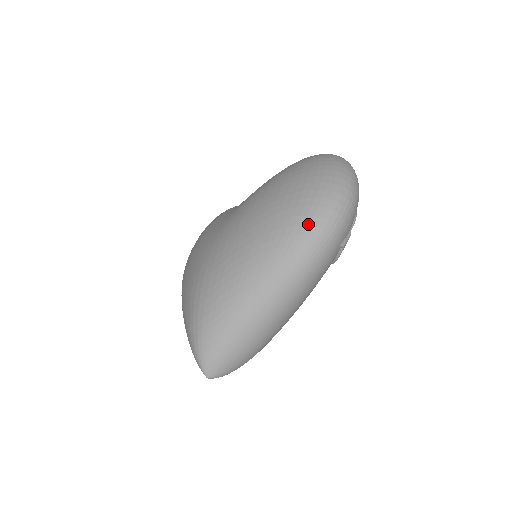
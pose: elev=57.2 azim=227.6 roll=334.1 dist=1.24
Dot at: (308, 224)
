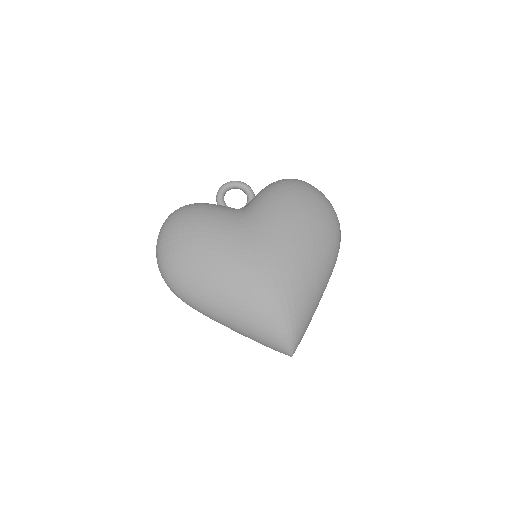
Dot at: (337, 246)
